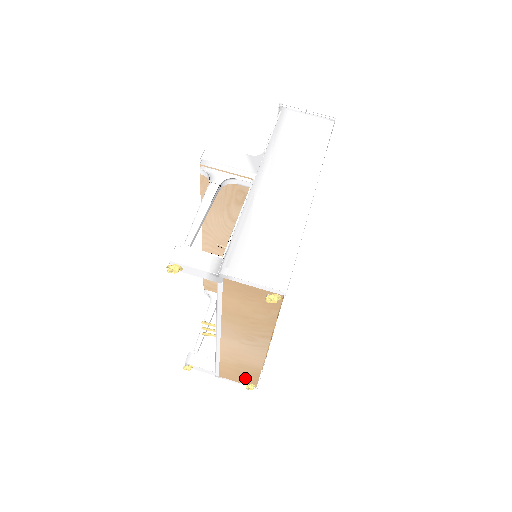
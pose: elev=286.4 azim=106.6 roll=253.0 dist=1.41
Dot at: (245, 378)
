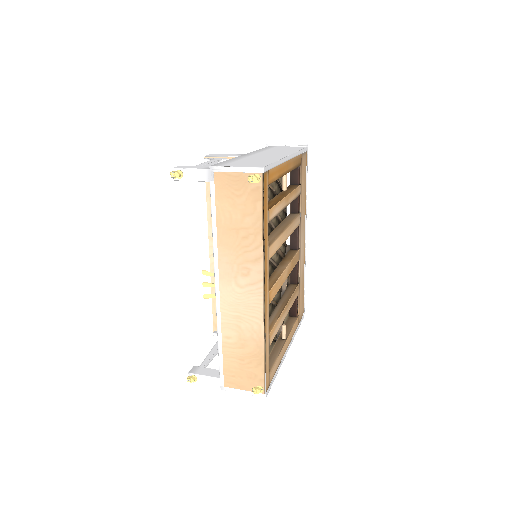
Dot at: (250, 373)
